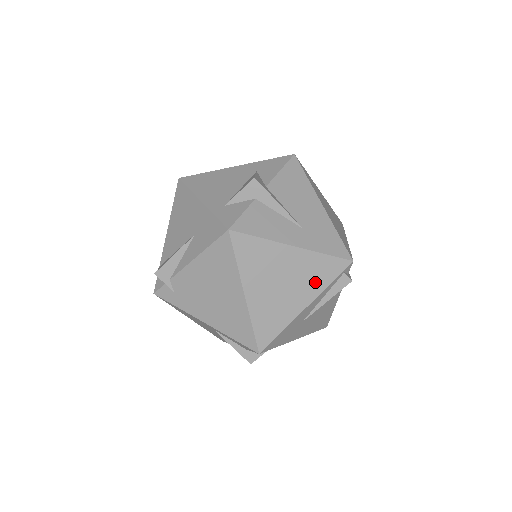
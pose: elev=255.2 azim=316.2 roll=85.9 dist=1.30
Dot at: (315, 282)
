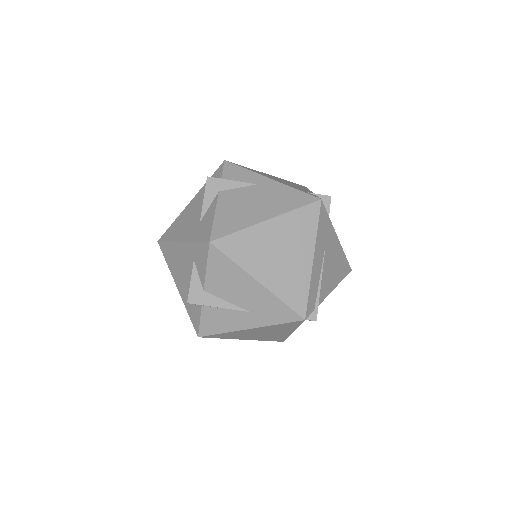
Dot at: (286, 329)
